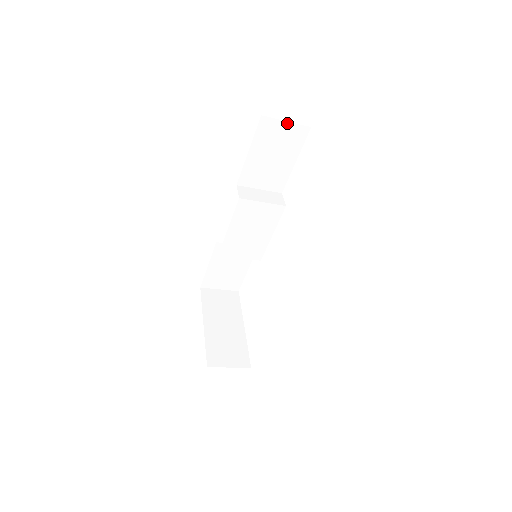
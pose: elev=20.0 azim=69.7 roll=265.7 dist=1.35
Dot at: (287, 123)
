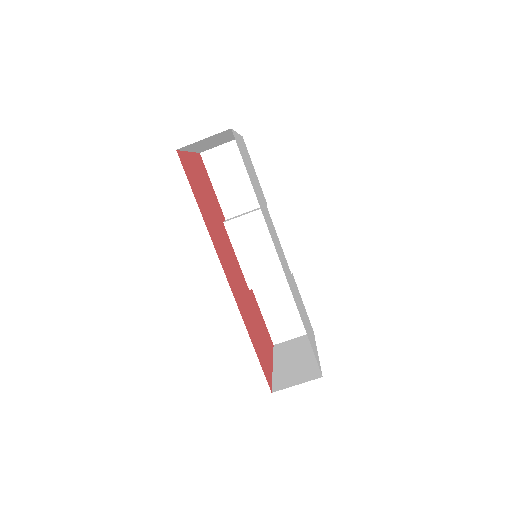
Dot at: (223, 146)
